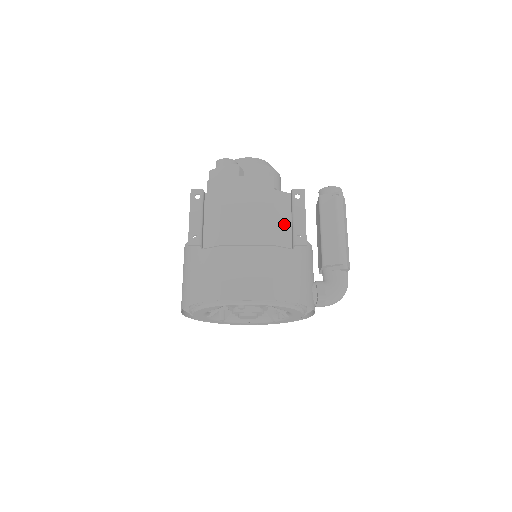
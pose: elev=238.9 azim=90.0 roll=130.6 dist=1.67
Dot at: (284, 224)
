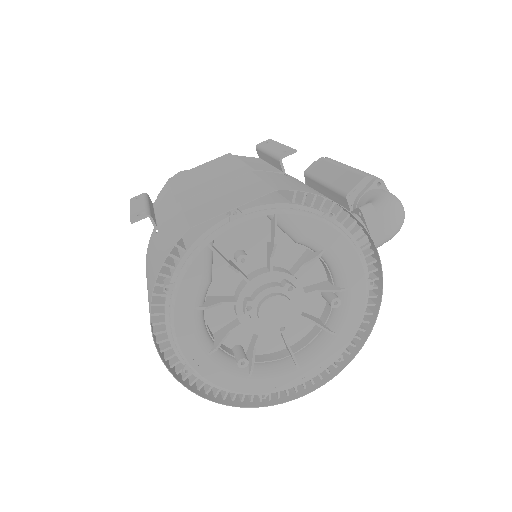
Dot at: (260, 165)
